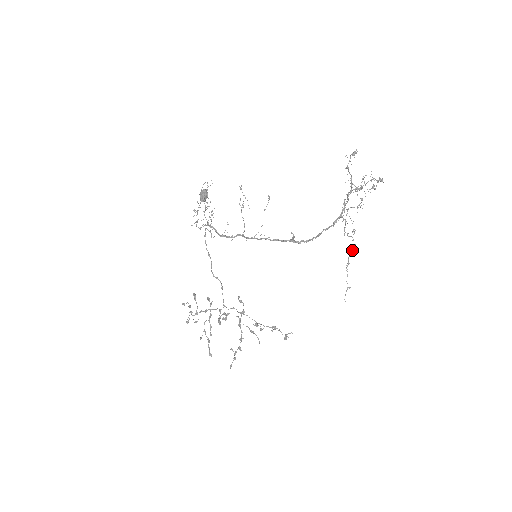
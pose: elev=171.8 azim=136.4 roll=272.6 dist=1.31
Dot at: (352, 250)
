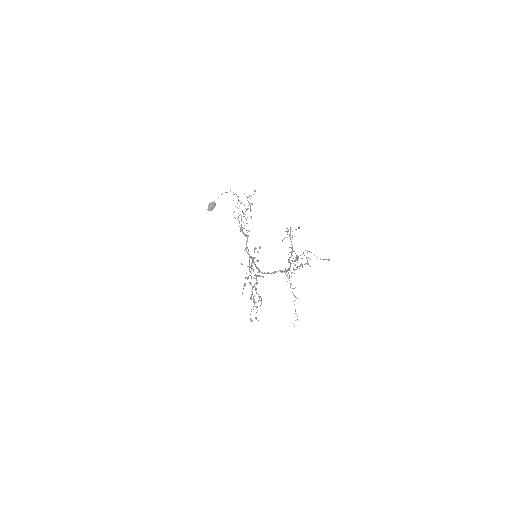
Dot at: (297, 298)
